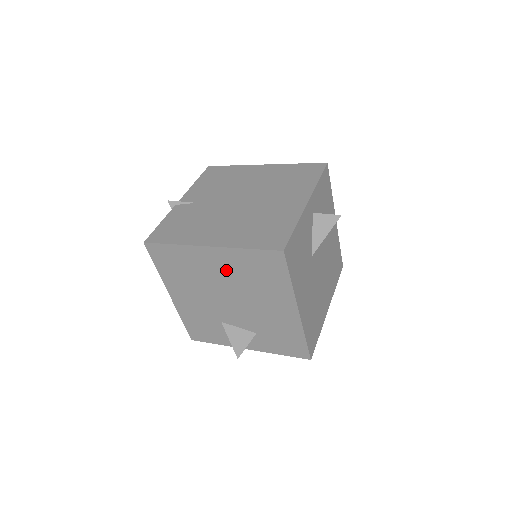
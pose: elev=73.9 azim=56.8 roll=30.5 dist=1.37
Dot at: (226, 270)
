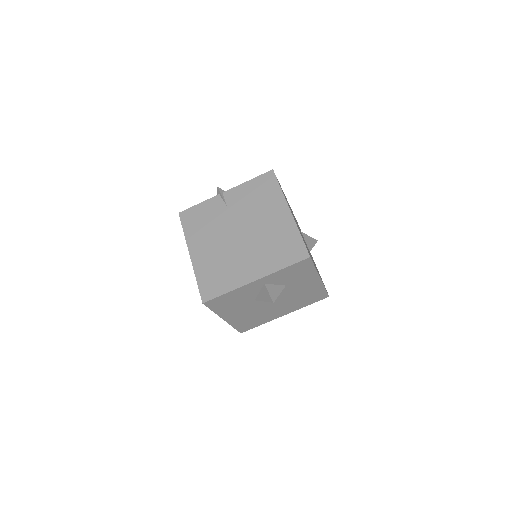
Dot at: occluded
